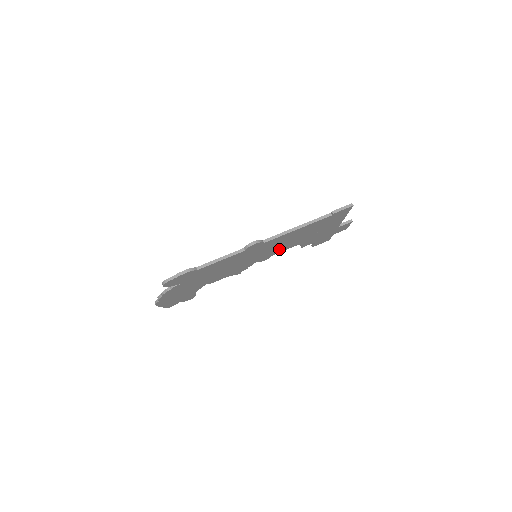
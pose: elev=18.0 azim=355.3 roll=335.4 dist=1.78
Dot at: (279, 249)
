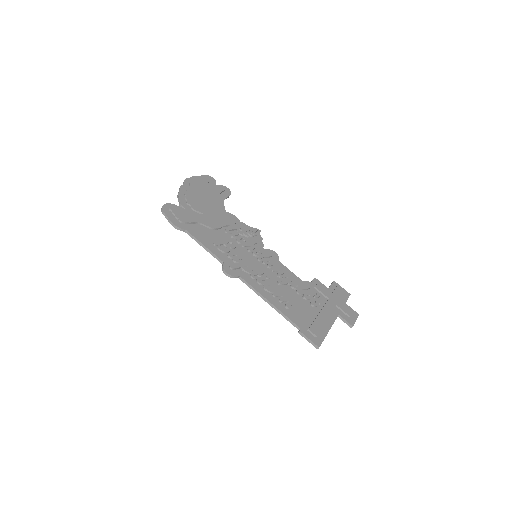
Dot at: occluded
